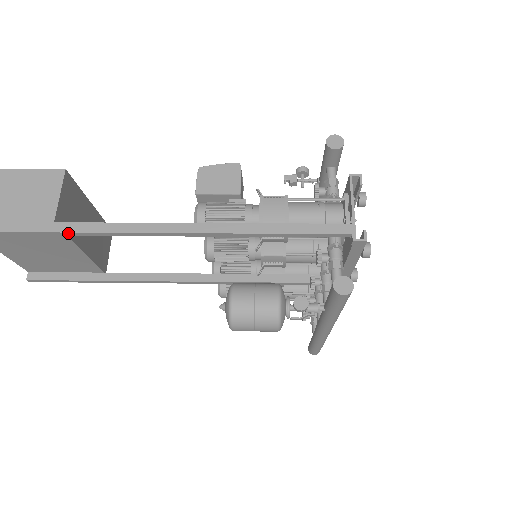
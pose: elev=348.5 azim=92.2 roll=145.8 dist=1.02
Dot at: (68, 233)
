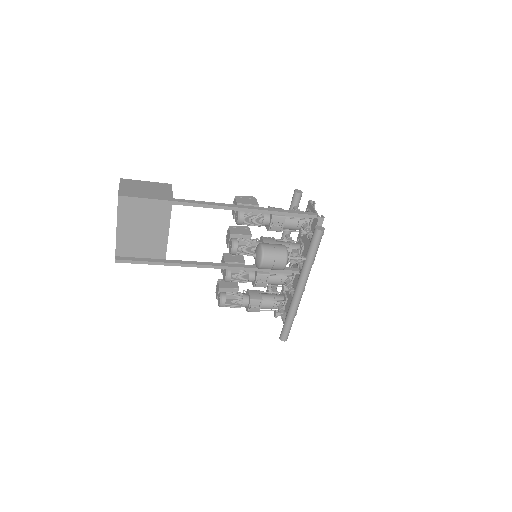
Dot at: (181, 203)
